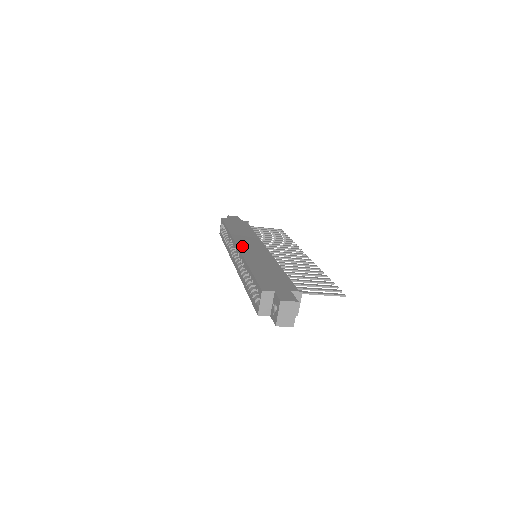
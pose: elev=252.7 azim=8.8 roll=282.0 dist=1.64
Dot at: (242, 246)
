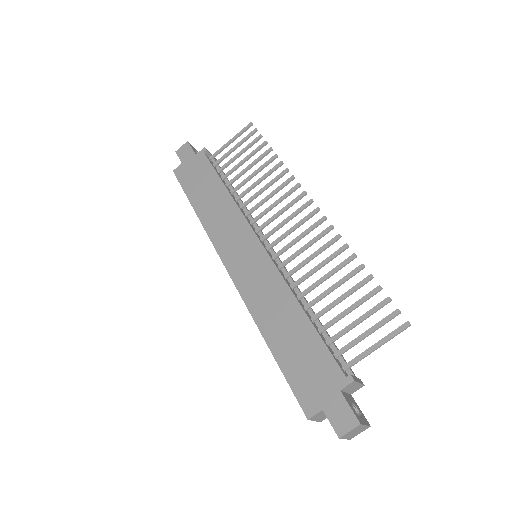
Dot at: (232, 267)
